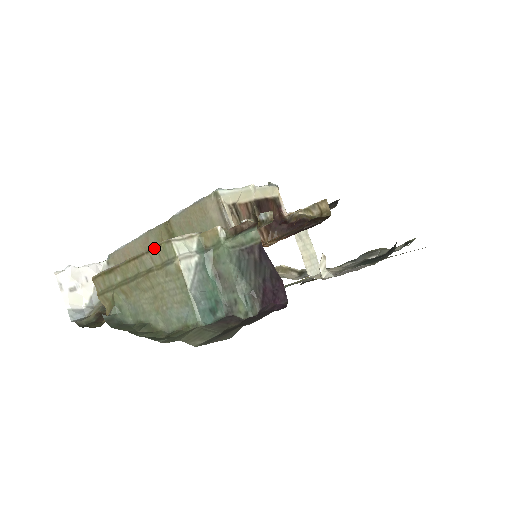
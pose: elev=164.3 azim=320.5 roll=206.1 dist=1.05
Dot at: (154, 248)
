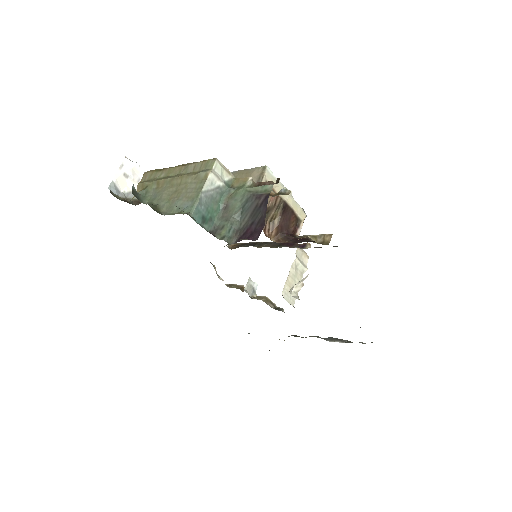
Dot at: (202, 161)
